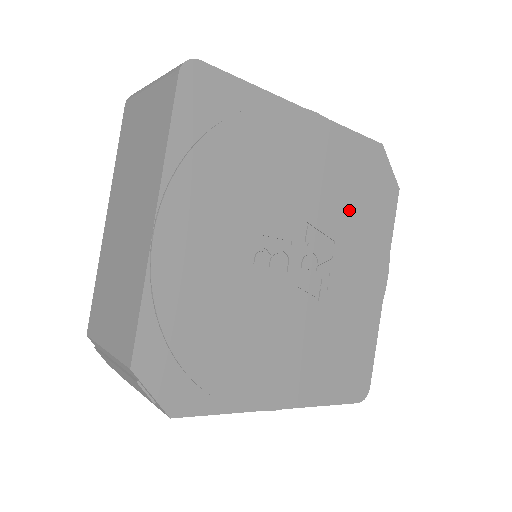
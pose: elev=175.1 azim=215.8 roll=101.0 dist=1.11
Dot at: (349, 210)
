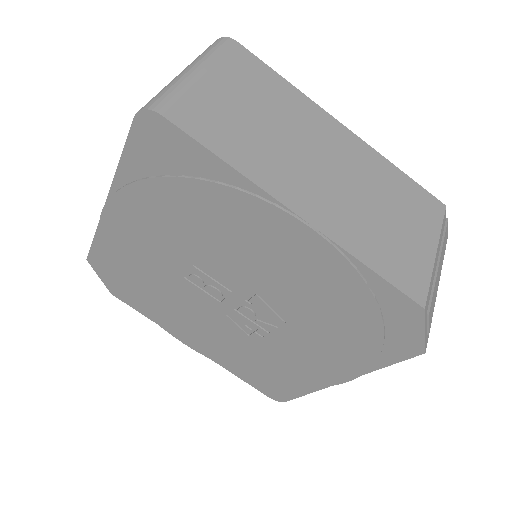
Dot at: (320, 317)
